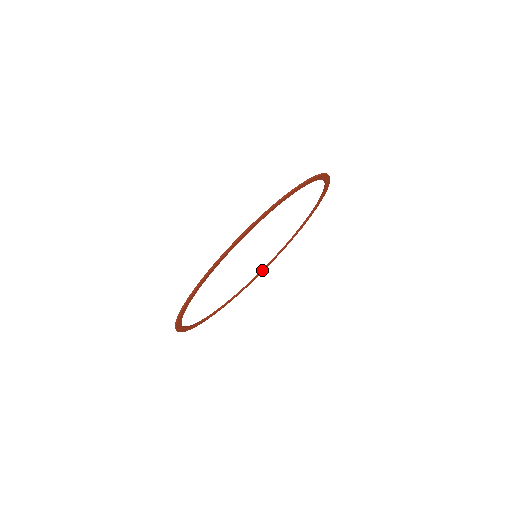
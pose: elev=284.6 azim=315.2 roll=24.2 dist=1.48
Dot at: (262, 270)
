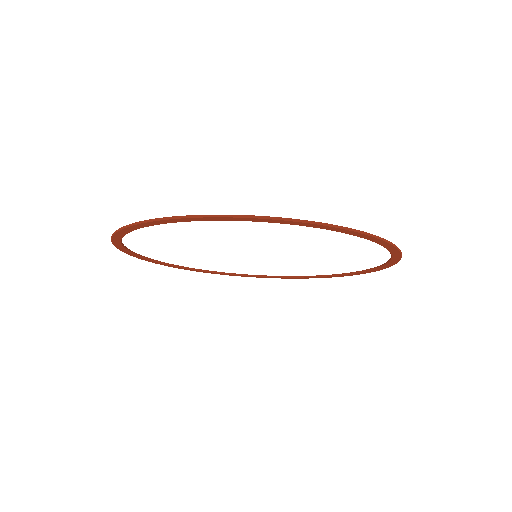
Dot at: (309, 276)
